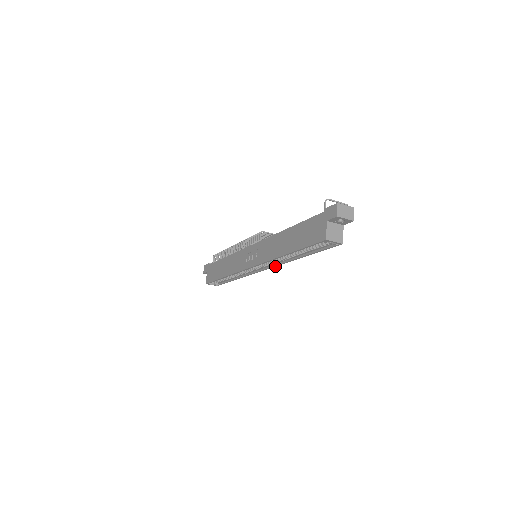
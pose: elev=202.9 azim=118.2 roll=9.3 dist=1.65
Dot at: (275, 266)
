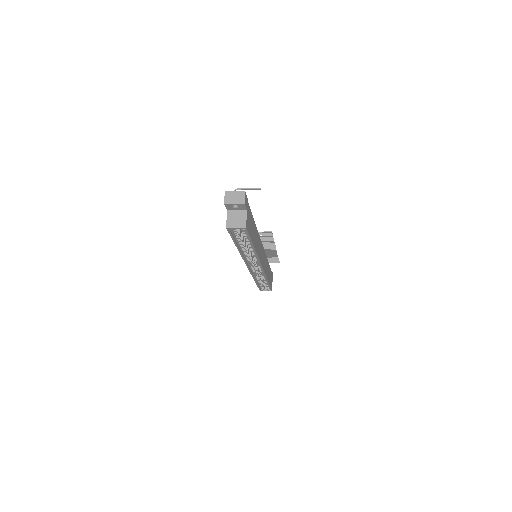
Dot at: (259, 262)
